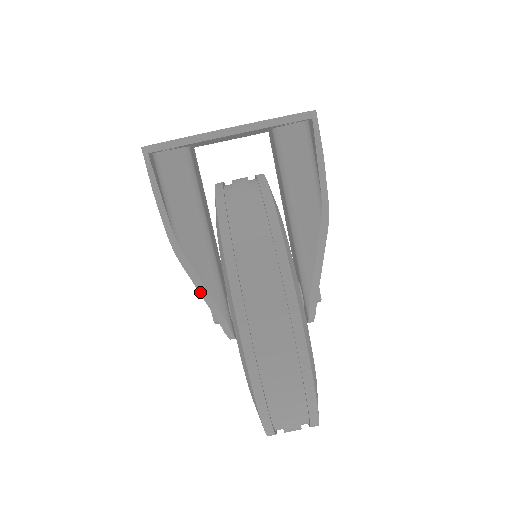
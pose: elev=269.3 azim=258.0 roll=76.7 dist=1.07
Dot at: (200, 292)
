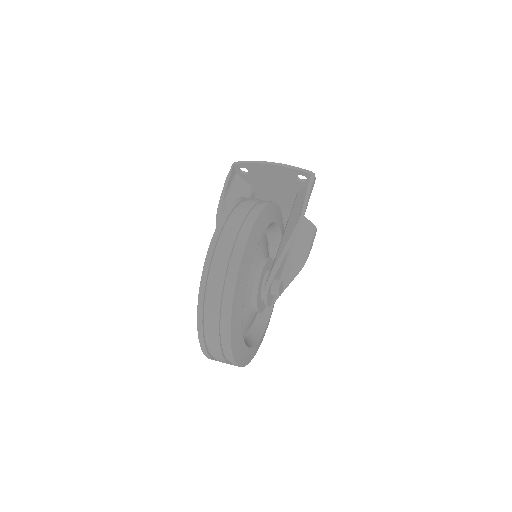
Dot at: occluded
